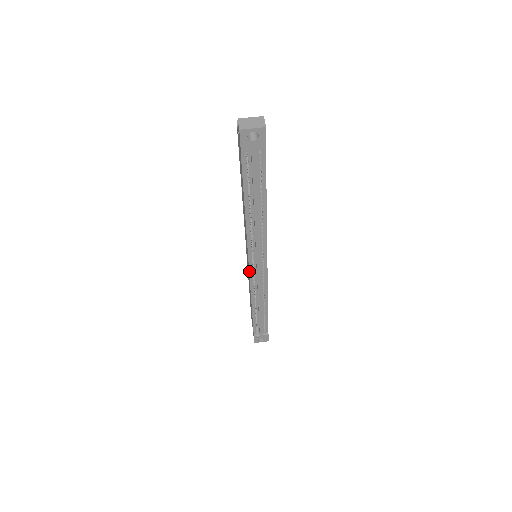
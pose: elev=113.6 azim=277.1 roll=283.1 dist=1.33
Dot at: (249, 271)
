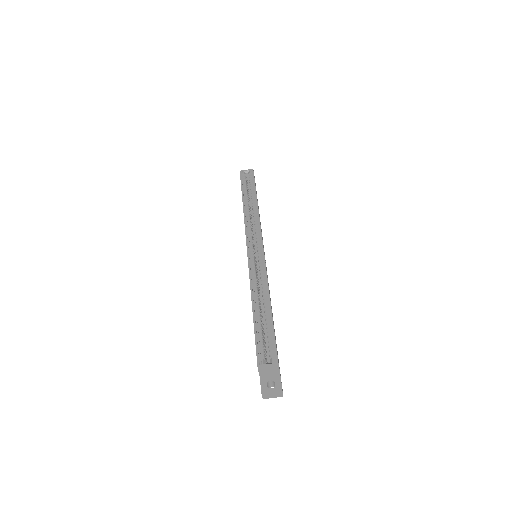
Dot at: occluded
